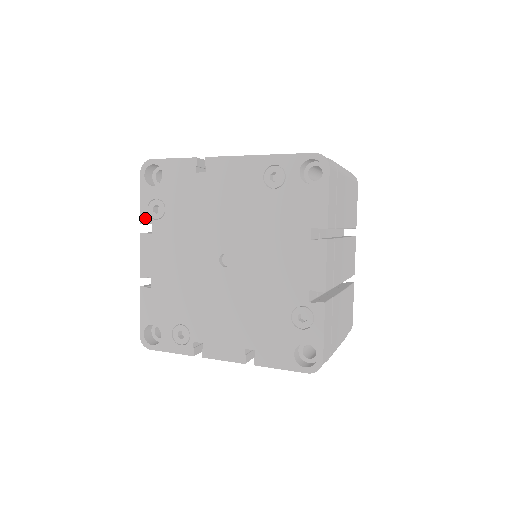
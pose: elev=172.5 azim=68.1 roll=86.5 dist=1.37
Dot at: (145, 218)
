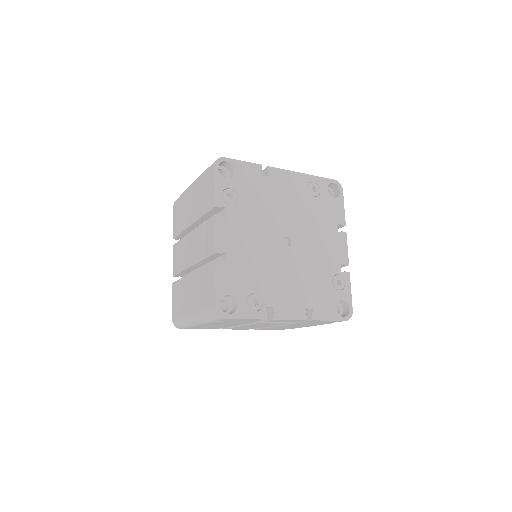
Dot at: (220, 202)
